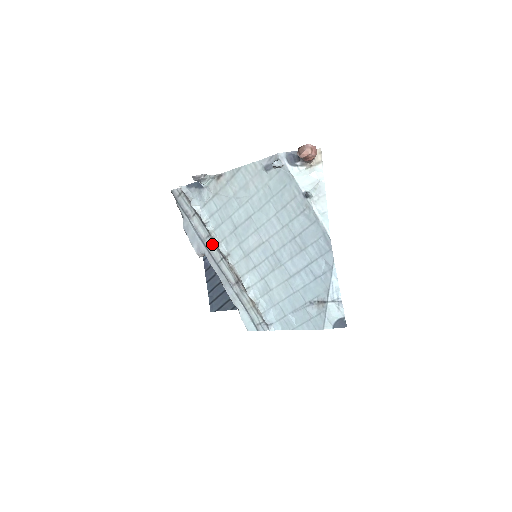
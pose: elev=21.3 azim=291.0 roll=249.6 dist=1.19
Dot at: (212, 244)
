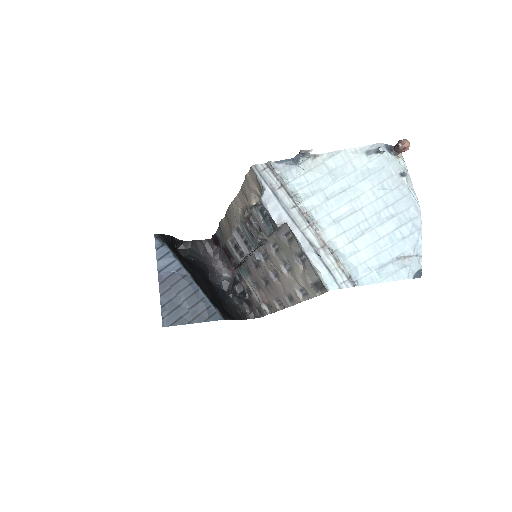
Dot at: (297, 214)
